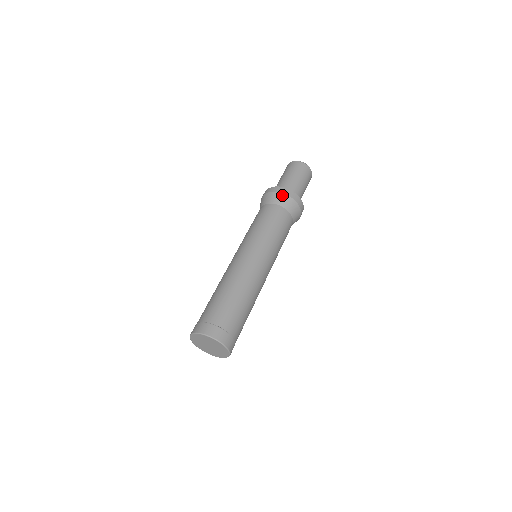
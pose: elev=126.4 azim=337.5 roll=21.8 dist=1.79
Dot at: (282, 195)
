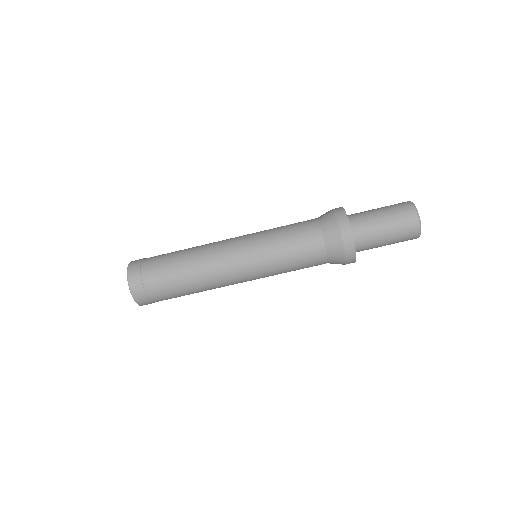
Dot at: (338, 234)
